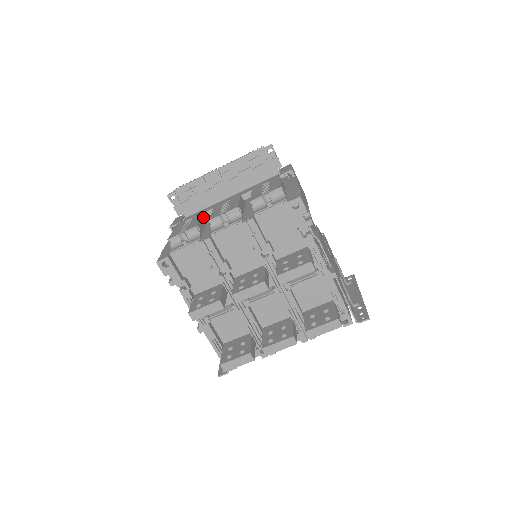
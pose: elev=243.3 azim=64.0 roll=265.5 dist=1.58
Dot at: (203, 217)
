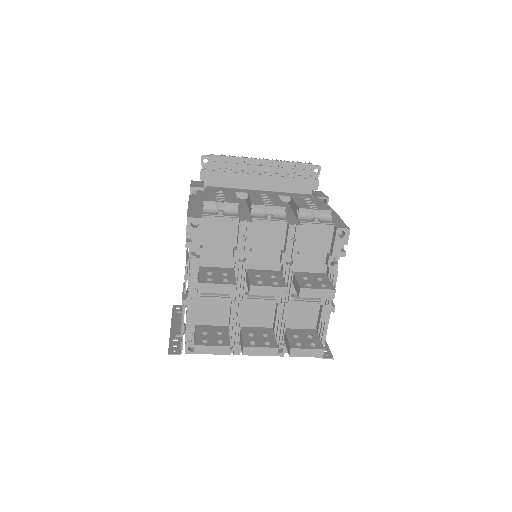
Dot at: occluded
